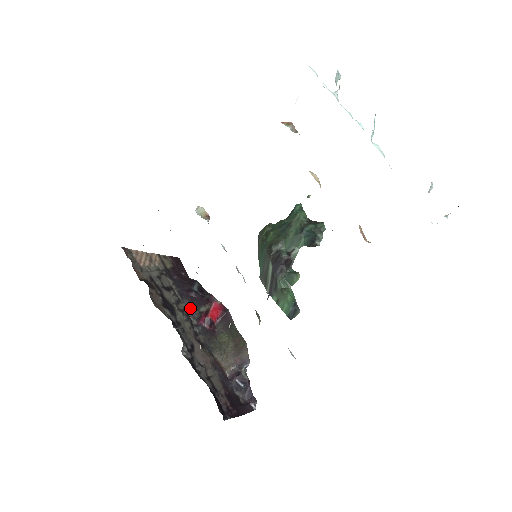
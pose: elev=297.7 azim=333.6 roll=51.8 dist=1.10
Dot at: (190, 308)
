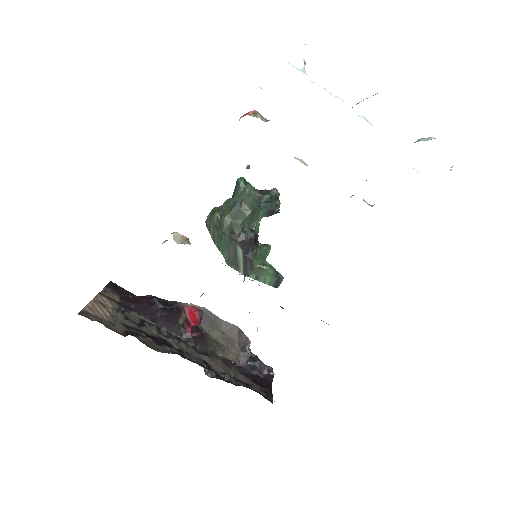
Dot at: (170, 328)
